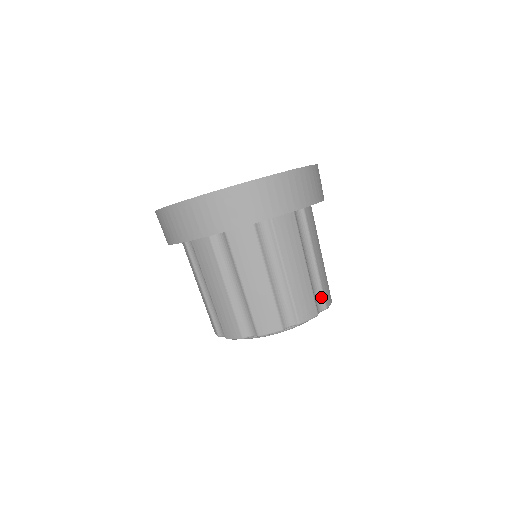
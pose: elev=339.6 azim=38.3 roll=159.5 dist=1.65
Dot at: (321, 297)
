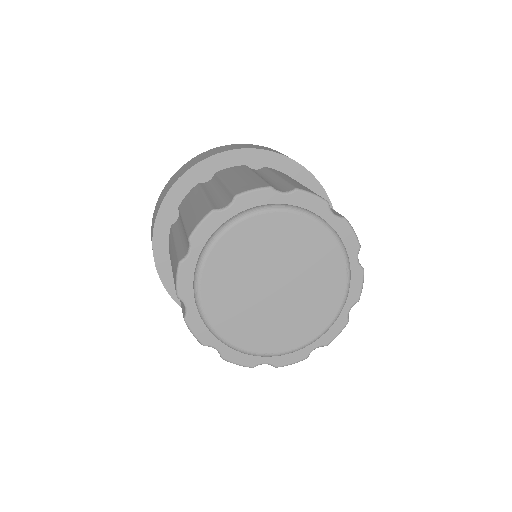
Dot at: (287, 187)
